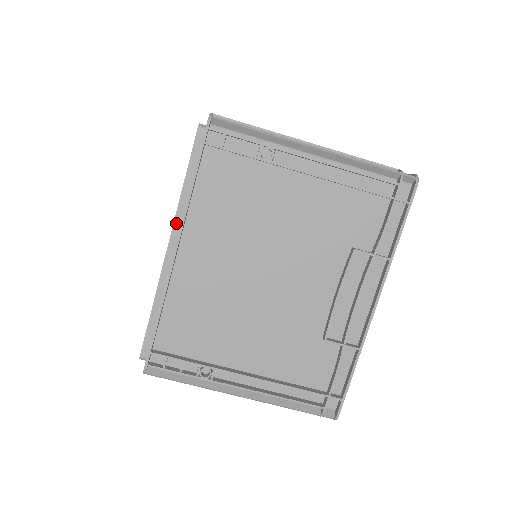
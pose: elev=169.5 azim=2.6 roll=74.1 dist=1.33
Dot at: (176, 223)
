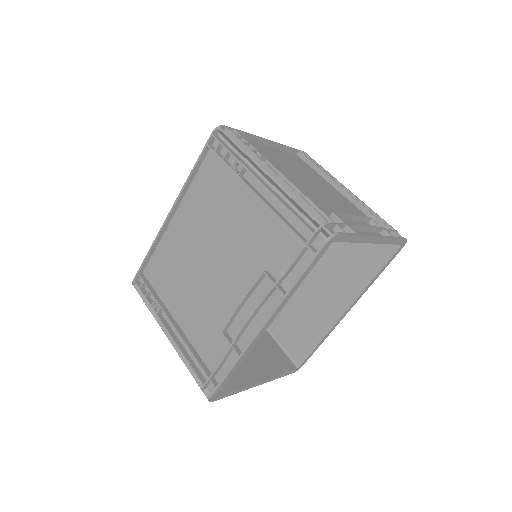
Dot at: occluded
